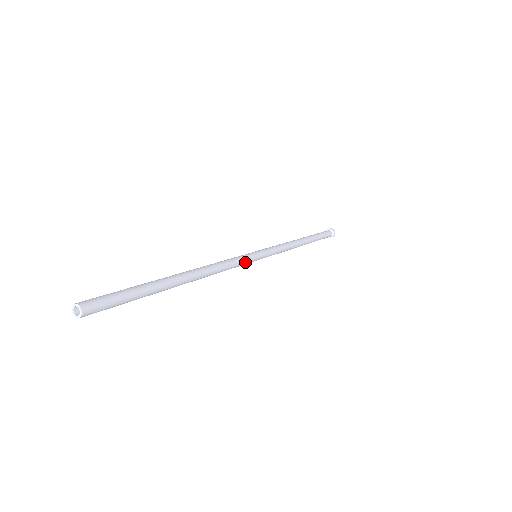
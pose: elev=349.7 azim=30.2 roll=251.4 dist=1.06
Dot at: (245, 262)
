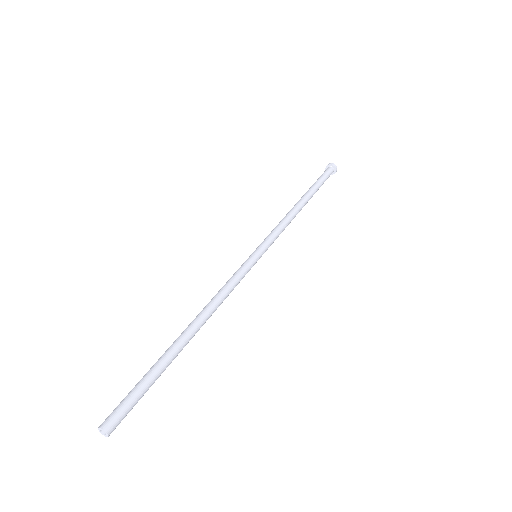
Dot at: occluded
